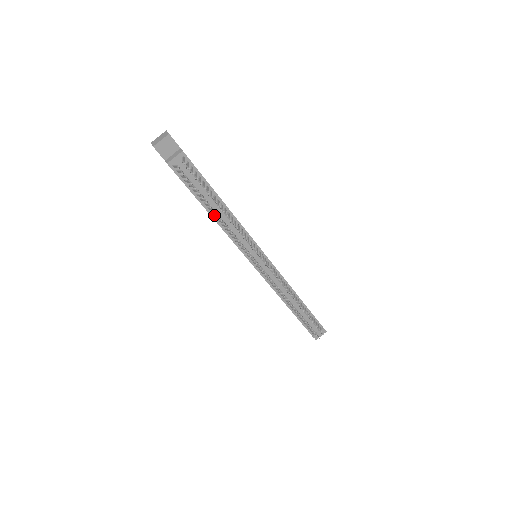
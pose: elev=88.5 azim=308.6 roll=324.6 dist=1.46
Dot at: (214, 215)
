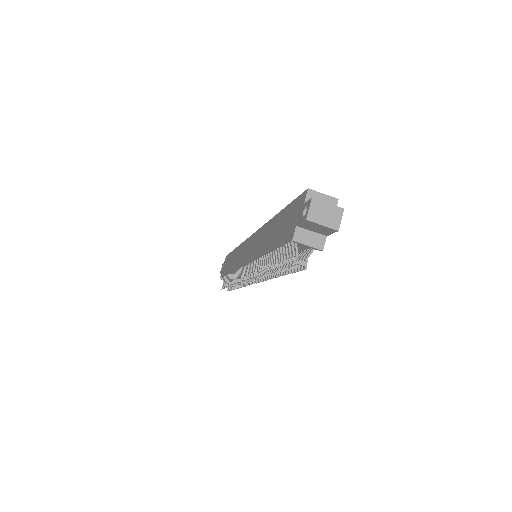
Dot at: (267, 254)
